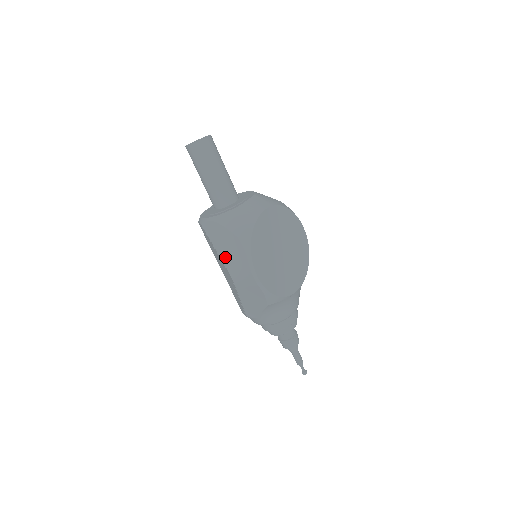
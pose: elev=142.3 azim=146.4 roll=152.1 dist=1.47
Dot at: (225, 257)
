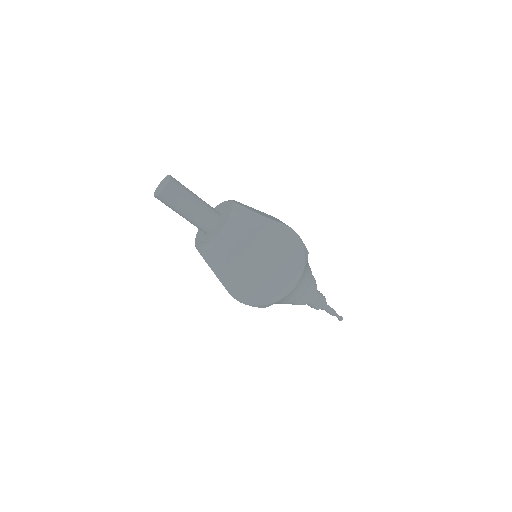
Dot at: occluded
